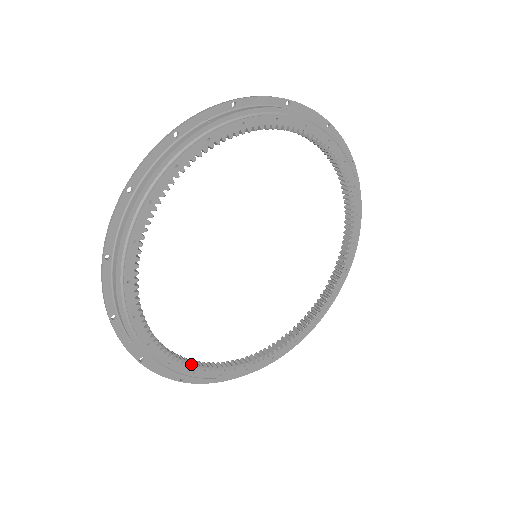
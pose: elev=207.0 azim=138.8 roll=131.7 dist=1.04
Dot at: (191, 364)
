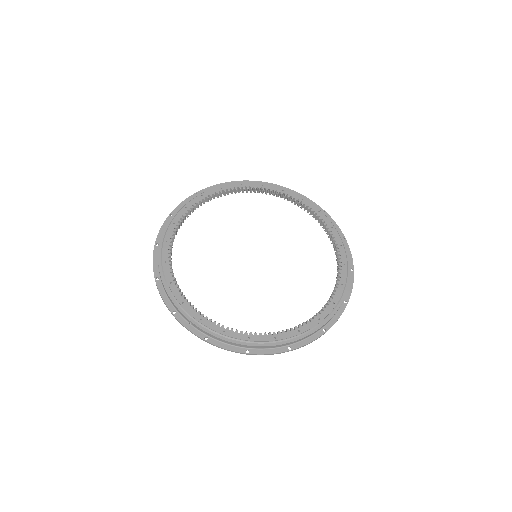
Dot at: (244, 333)
